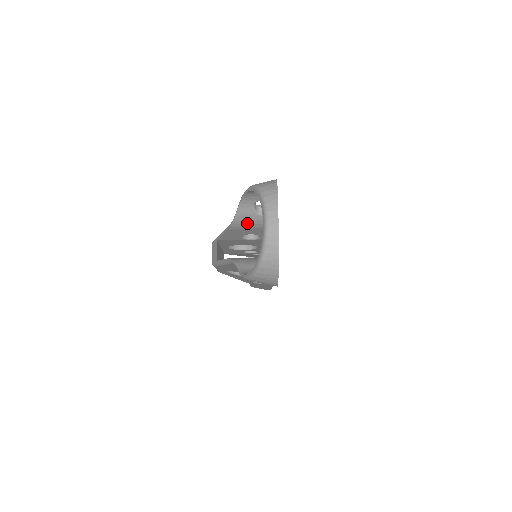
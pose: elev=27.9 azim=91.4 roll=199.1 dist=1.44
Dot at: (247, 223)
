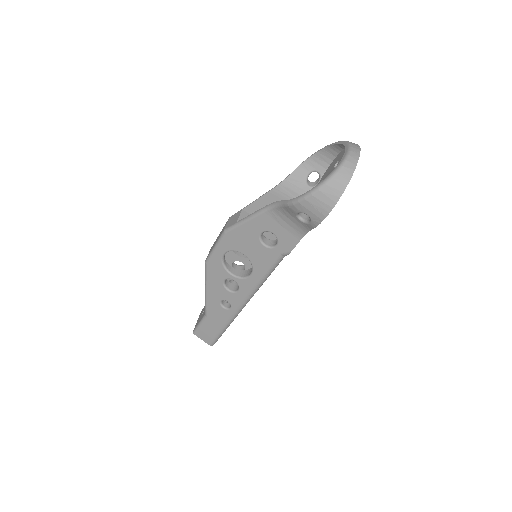
Dot at: (292, 190)
